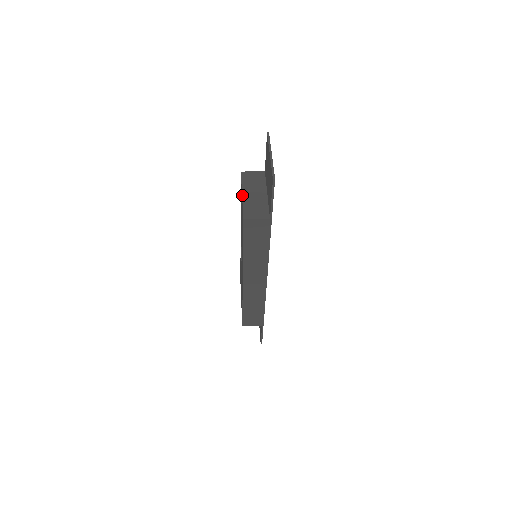
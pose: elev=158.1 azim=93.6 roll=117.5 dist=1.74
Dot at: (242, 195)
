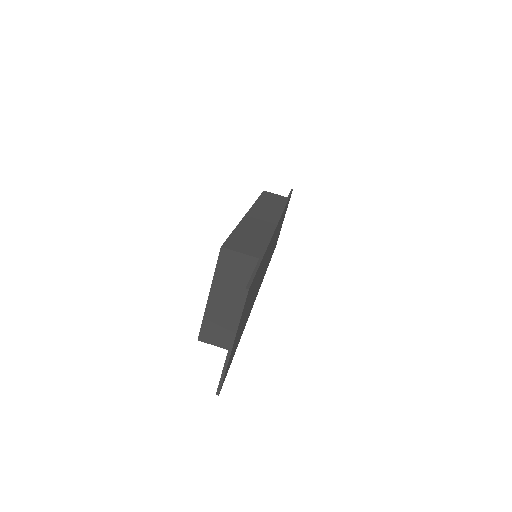
Dot at: (208, 298)
